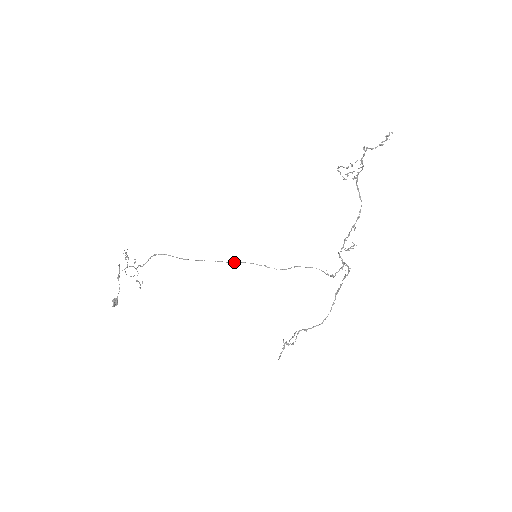
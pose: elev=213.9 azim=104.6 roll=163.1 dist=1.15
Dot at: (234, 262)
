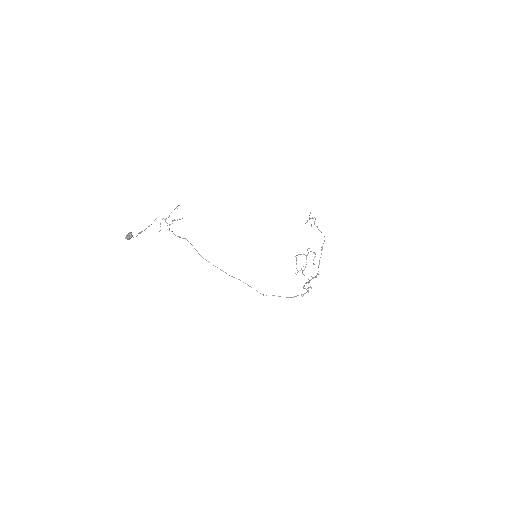
Dot at: occluded
